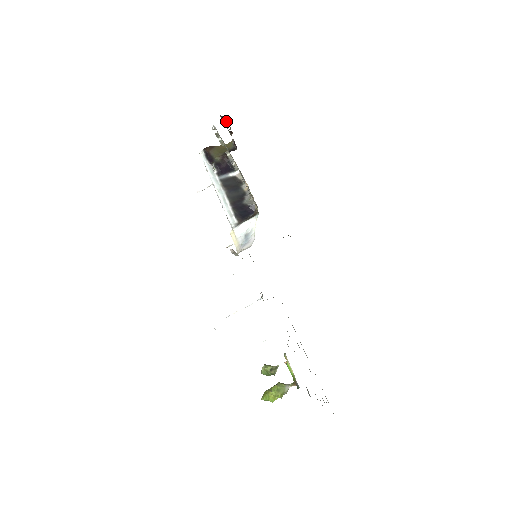
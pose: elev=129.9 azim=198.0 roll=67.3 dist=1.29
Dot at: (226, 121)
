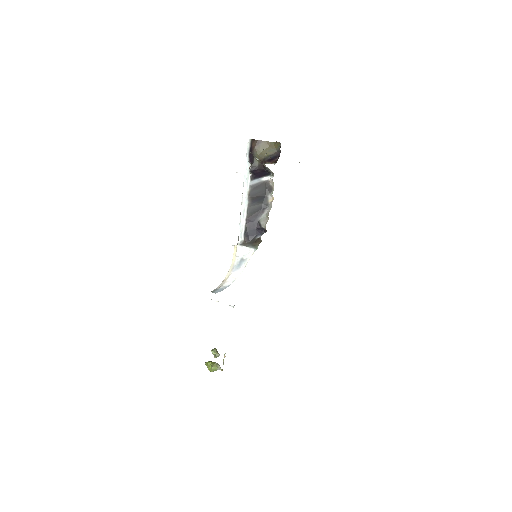
Dot at: occluded
